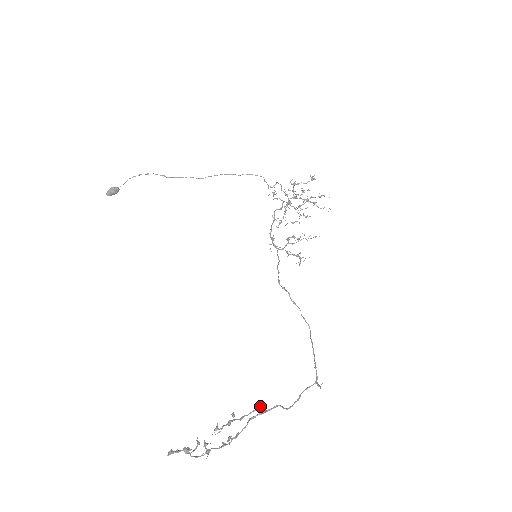
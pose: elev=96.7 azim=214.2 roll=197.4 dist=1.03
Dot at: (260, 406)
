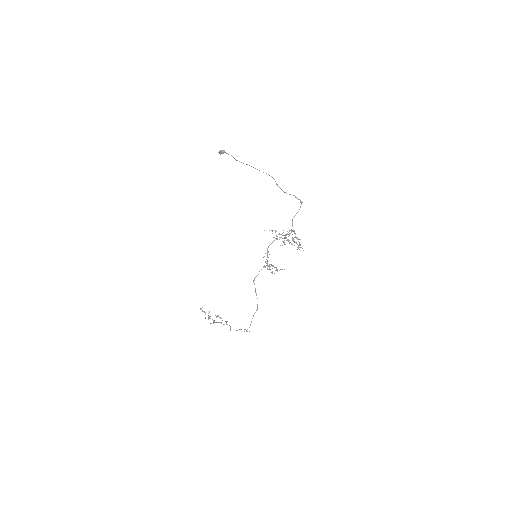
Dot at: (226, 321)
